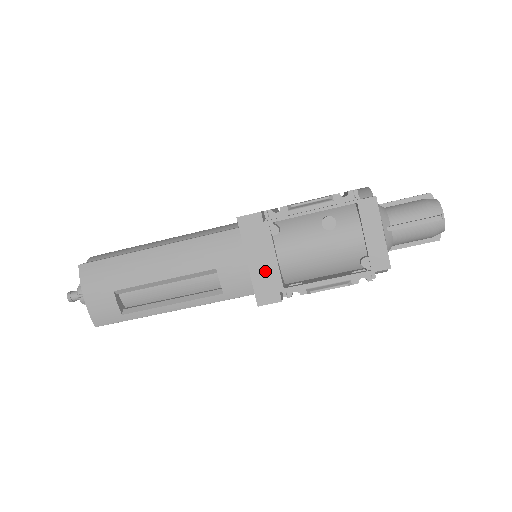
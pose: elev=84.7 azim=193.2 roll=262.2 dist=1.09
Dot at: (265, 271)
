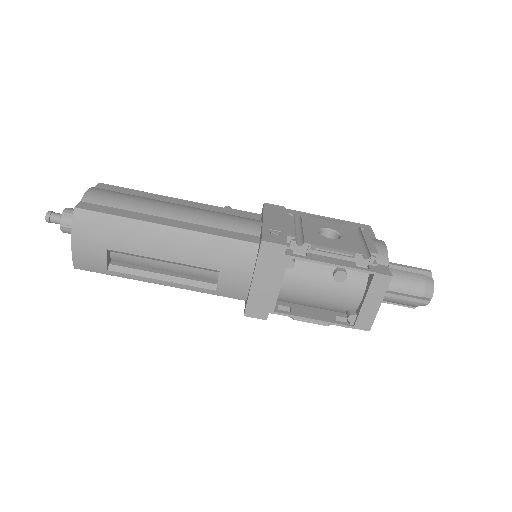
Dot at: (265, 293)
